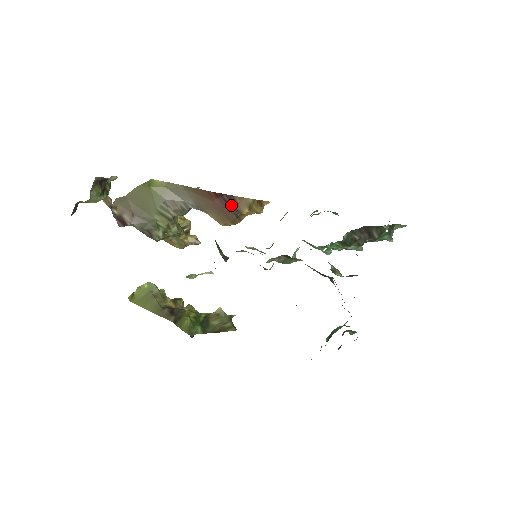
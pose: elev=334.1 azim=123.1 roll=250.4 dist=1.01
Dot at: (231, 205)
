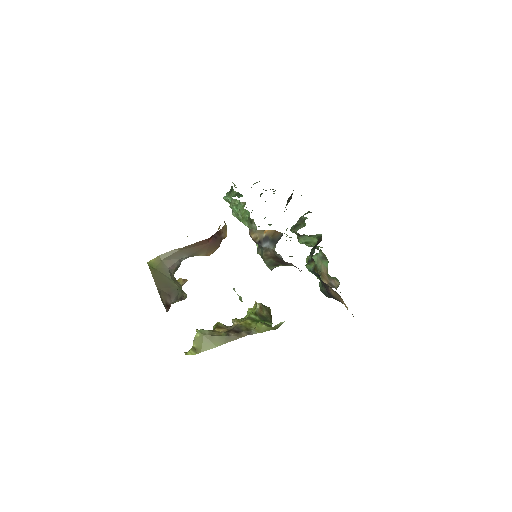
Dot at: (218, 237)
